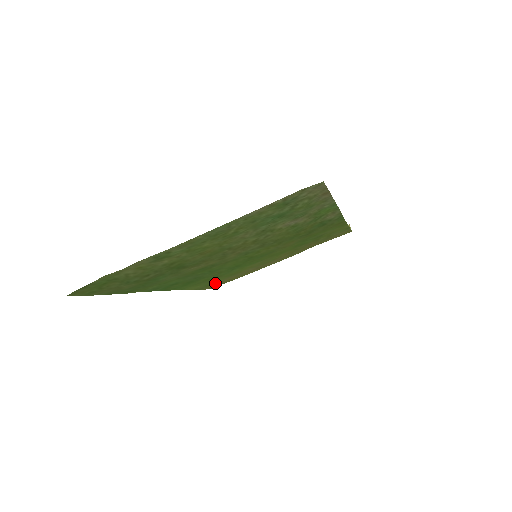
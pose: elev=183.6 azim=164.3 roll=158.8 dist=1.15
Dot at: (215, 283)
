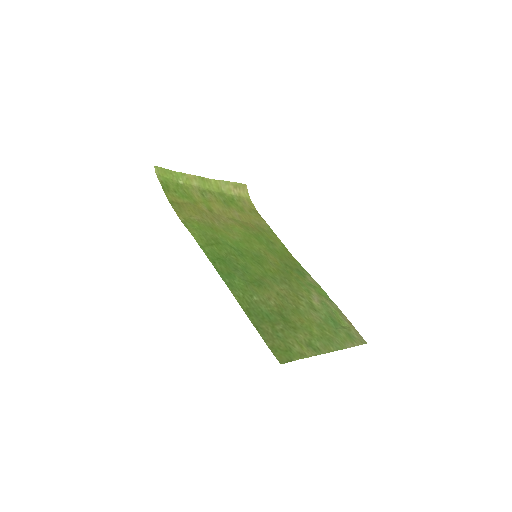
Dot at: (192, 219)
